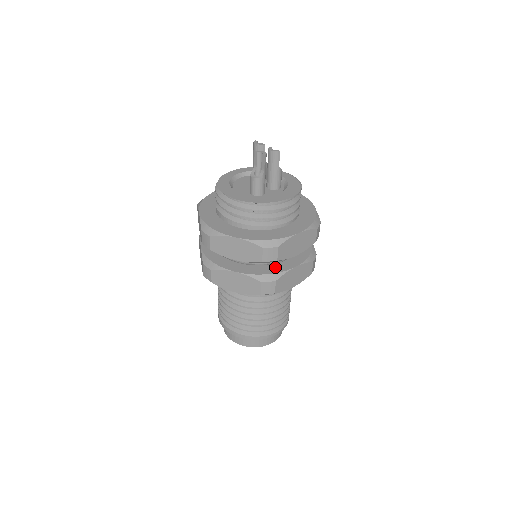
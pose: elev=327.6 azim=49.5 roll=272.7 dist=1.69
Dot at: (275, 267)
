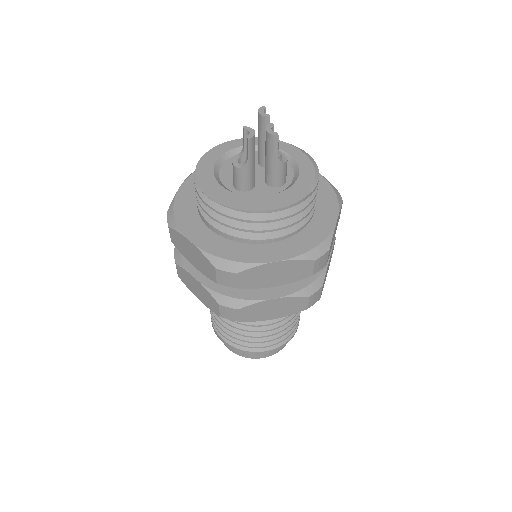
Dot at: (248, 289)
